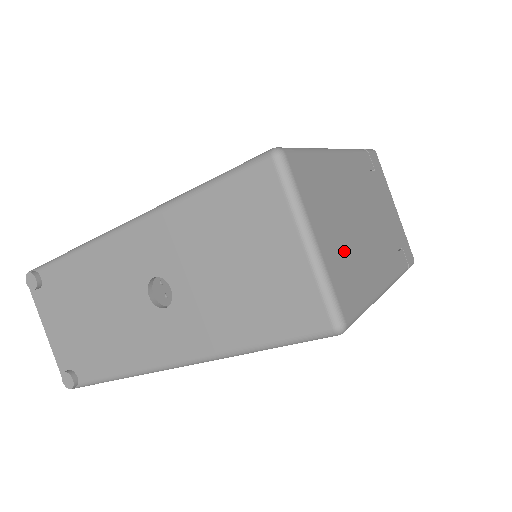
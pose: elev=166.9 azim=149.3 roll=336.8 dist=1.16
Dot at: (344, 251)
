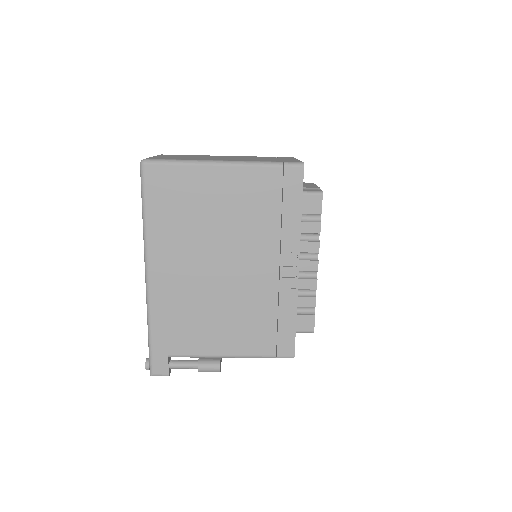
Dot at: occluded
